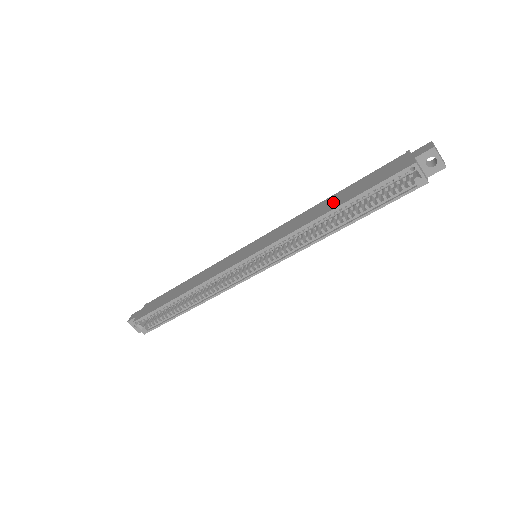
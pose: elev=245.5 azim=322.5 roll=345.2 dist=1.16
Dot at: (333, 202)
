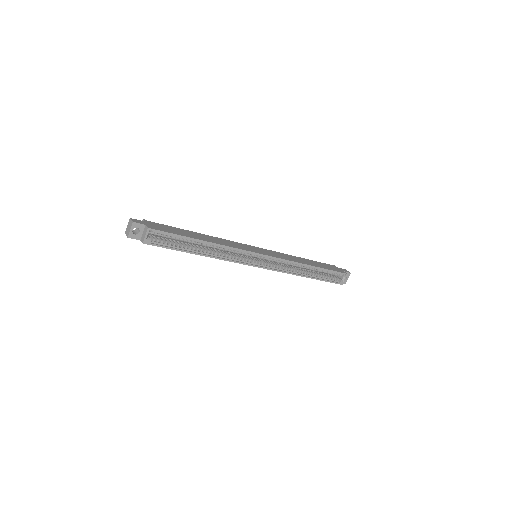
Dot at: (309, 262)
